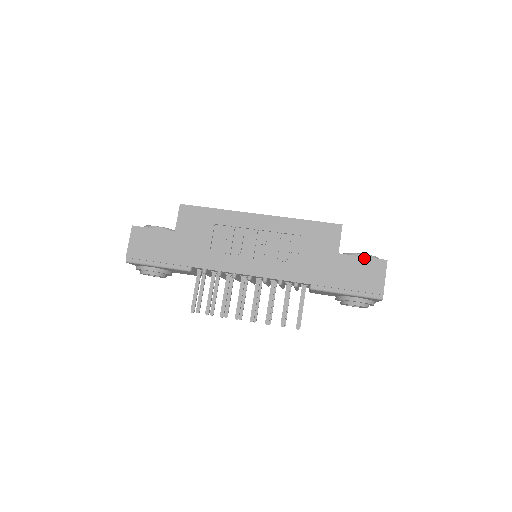
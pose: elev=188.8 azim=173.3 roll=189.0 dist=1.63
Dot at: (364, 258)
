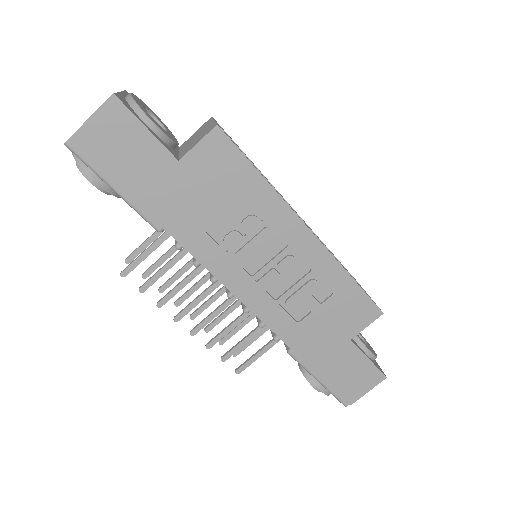
Dot at: (369, 361)
